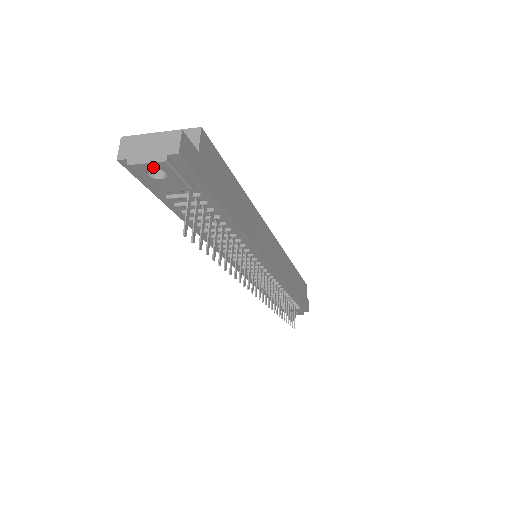
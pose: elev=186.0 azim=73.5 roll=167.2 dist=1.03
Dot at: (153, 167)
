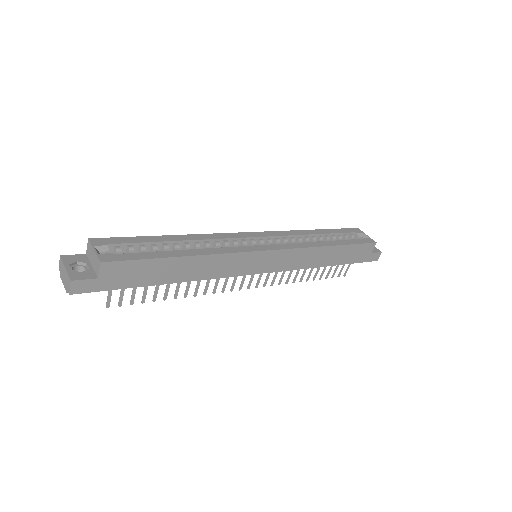
Dot at: occluded
